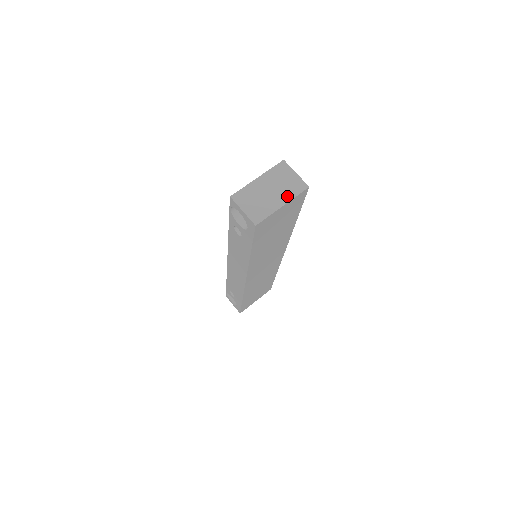
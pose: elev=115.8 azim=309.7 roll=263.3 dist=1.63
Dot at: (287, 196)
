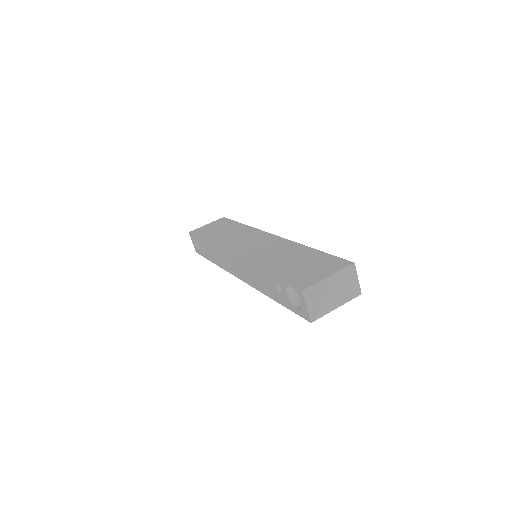
Dot at: (343, 300)
